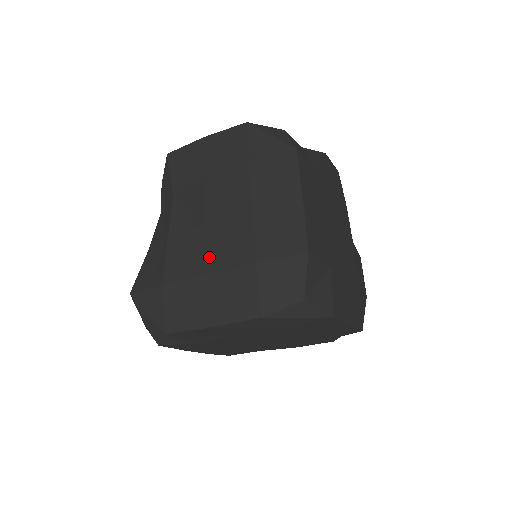
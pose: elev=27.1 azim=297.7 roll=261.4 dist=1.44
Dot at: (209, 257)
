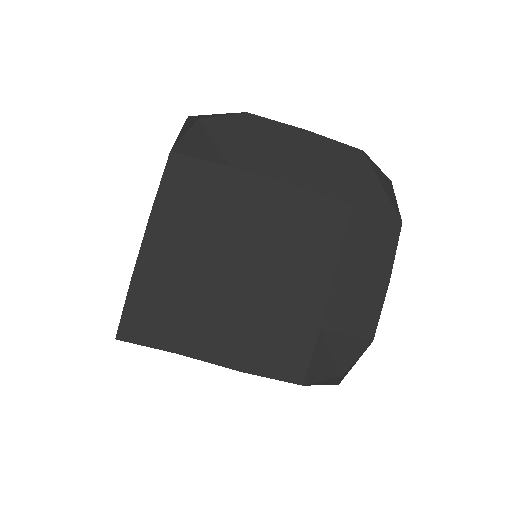
Dot at: occluded
